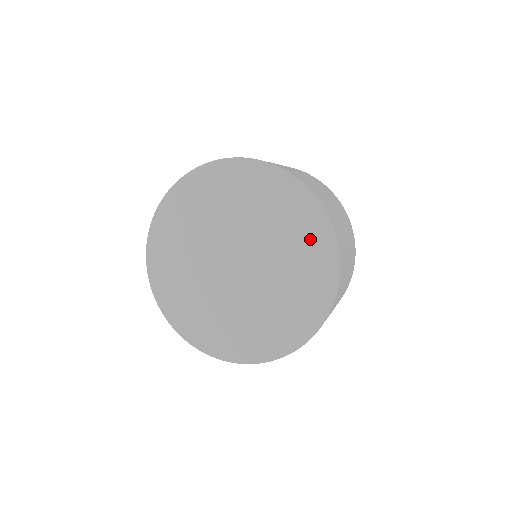
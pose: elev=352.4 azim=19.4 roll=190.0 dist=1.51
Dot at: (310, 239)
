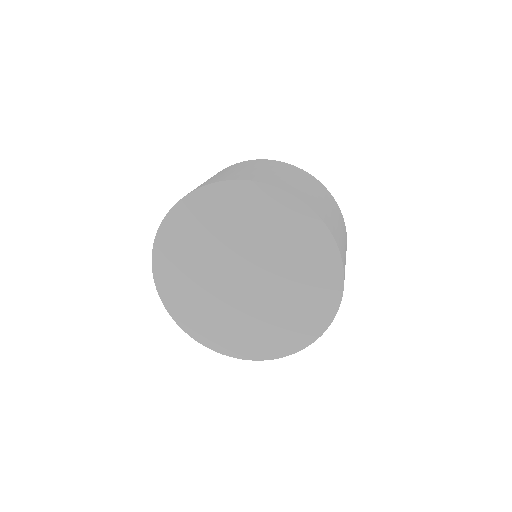
Dot at: (315, 254)
